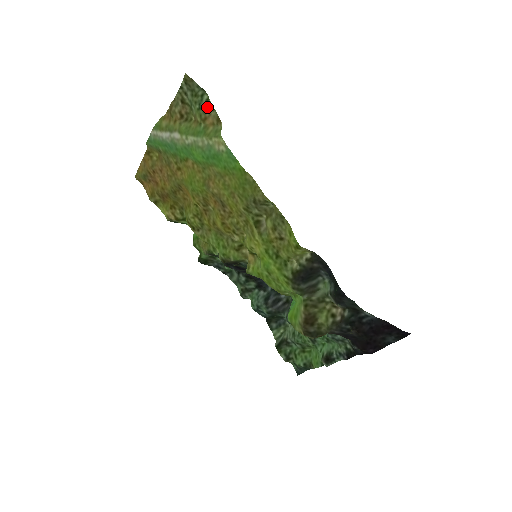
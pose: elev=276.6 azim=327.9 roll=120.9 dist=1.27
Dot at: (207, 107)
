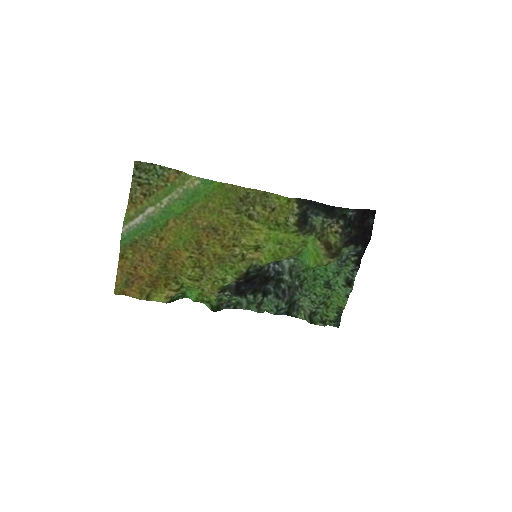
Dot at: (164, 171)
